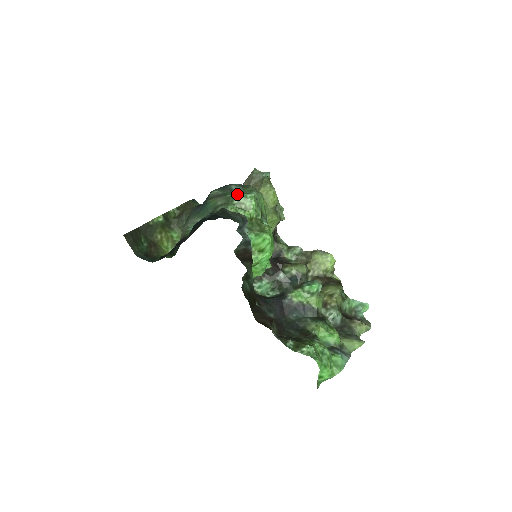
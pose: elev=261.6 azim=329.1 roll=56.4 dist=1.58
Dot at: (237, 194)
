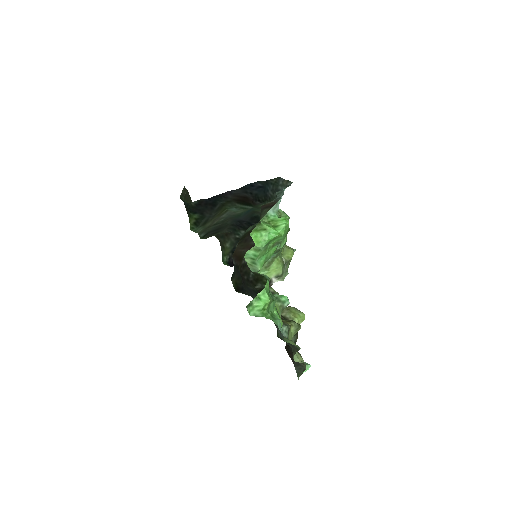
Dot at: (280, 209)
